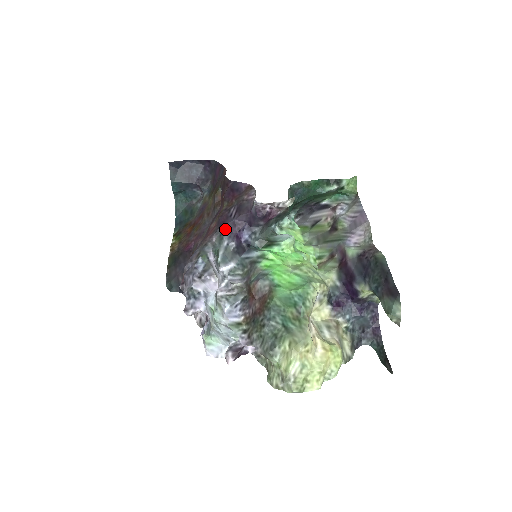
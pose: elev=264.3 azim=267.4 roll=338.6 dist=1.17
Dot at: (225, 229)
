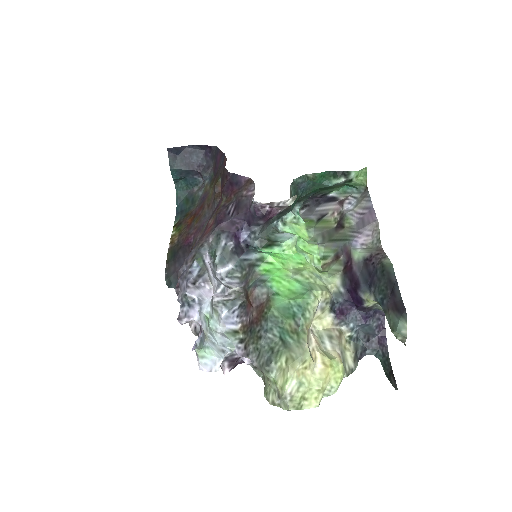
Dot at: (222, 228)
